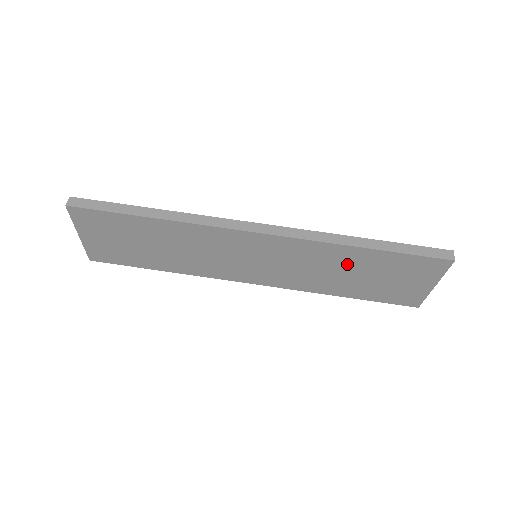
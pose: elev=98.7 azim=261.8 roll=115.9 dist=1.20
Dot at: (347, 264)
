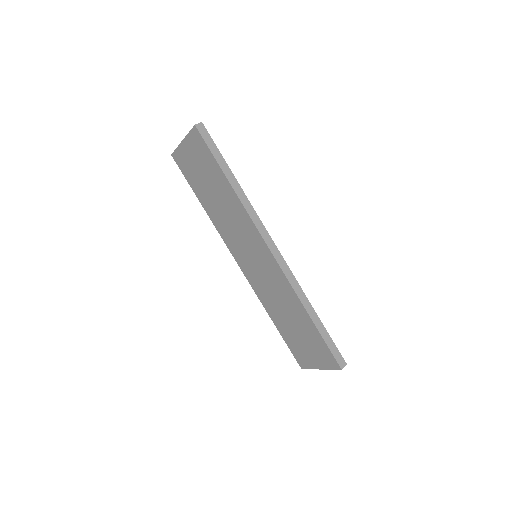
Dot at: (293, 312)
